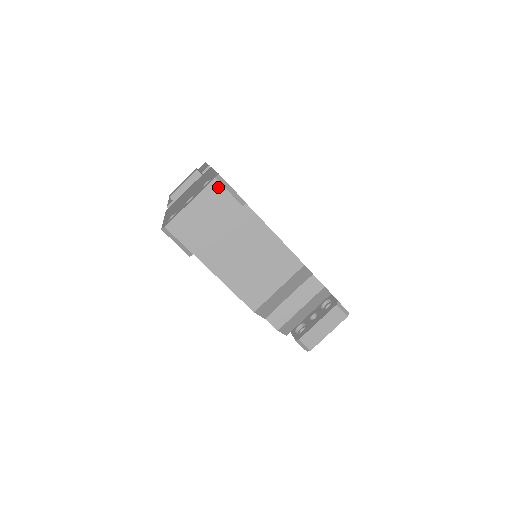
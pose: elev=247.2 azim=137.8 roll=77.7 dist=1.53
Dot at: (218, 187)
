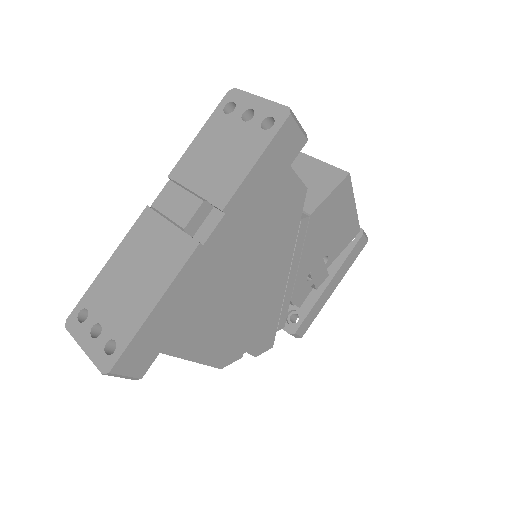
Dot at: occluded
